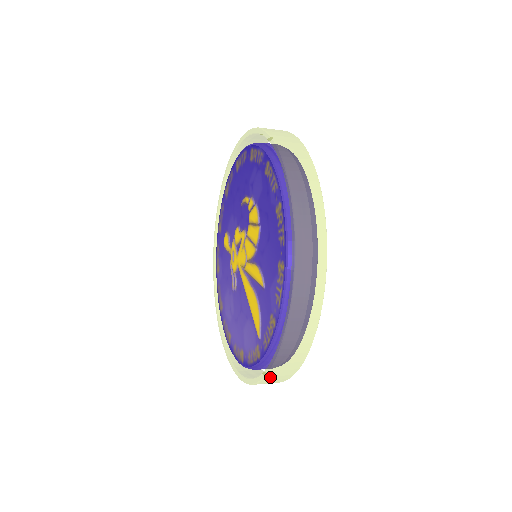
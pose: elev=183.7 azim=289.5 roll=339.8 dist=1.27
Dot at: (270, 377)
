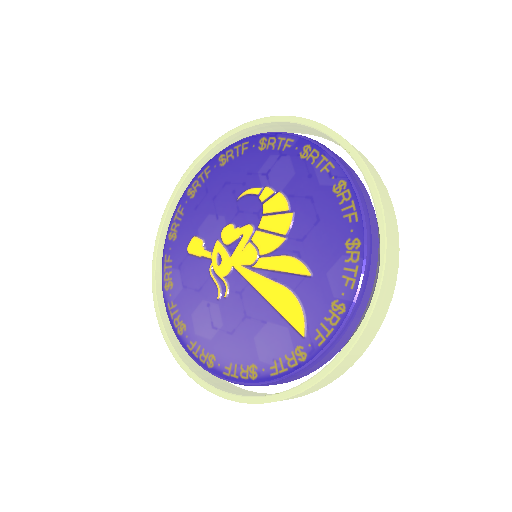
Dot at: (325, 378)
